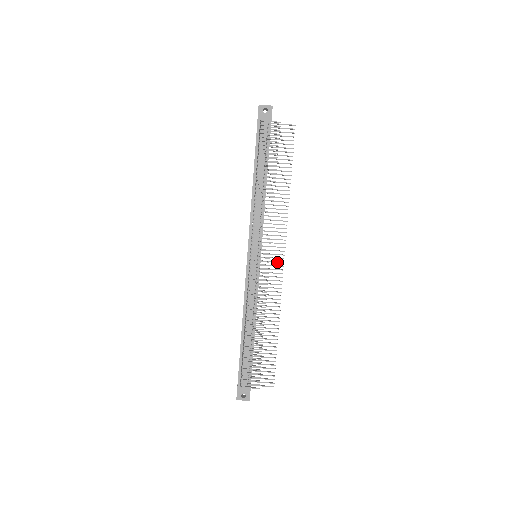
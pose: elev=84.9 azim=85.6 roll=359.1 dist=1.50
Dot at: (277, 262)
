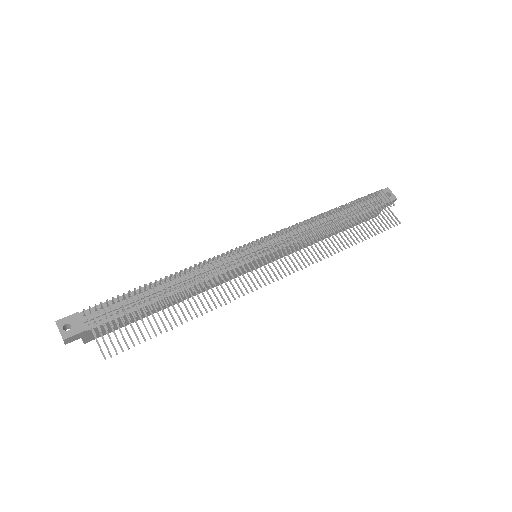
Dot at: (270, 274)
